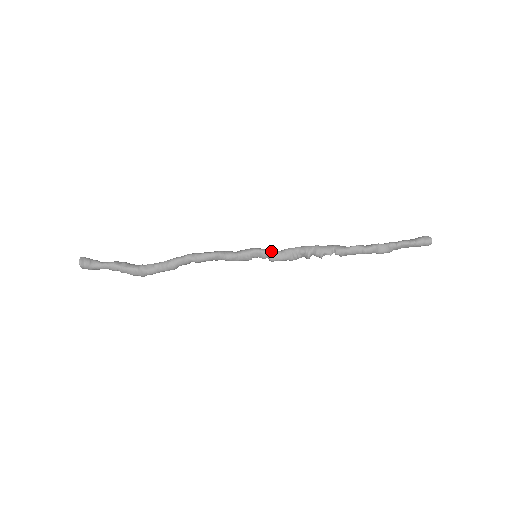
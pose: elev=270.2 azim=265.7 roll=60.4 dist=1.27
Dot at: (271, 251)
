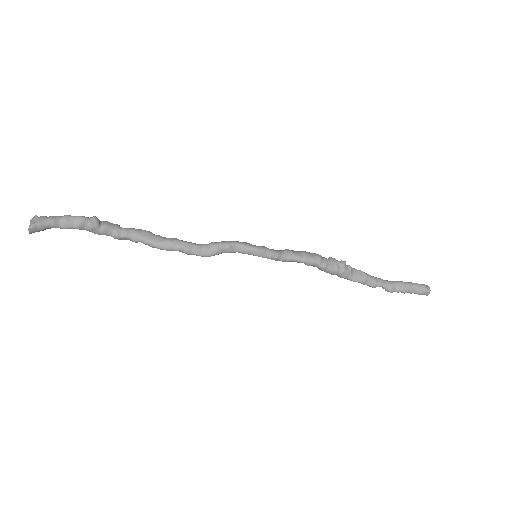
Dot at: occluded
